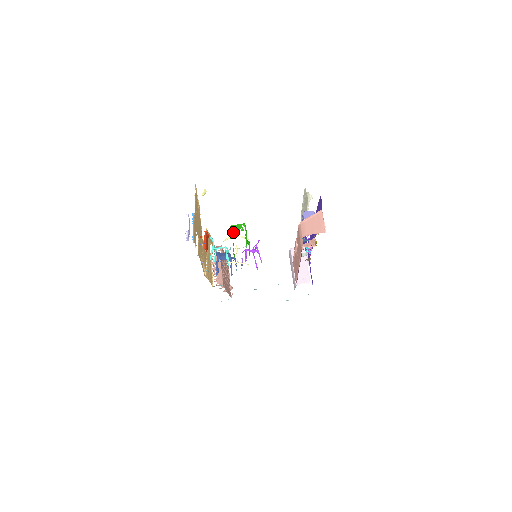
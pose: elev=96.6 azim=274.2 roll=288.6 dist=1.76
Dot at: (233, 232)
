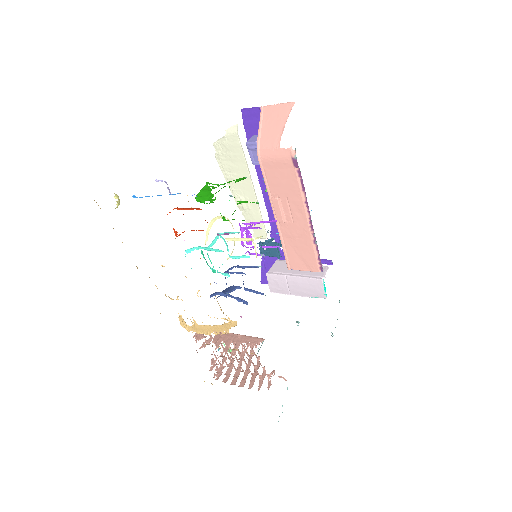
Dot at: (207, 198)
